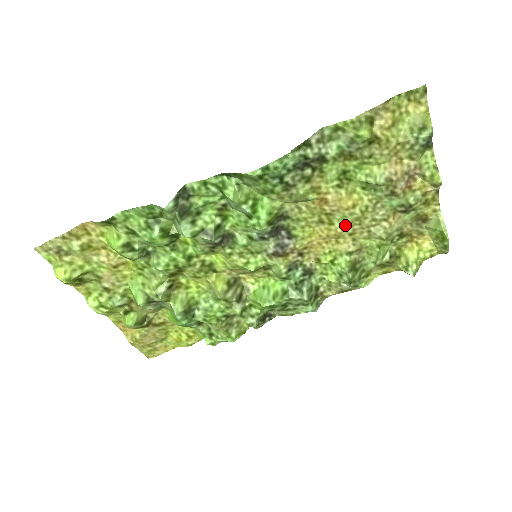
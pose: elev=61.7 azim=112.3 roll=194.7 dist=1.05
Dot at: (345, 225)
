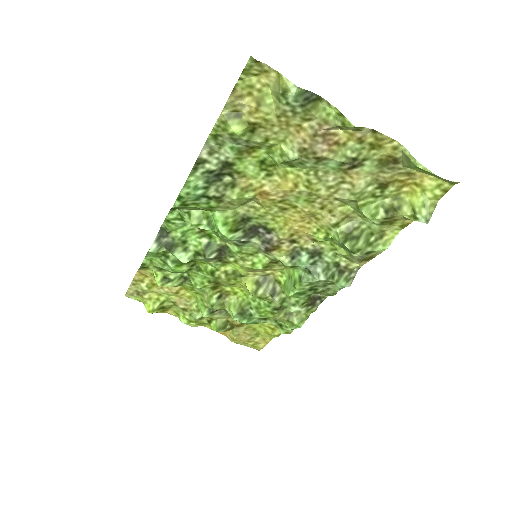
Dot at: (307, 203)
